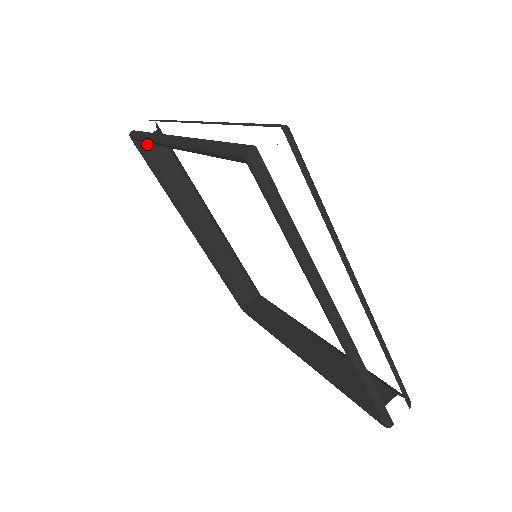
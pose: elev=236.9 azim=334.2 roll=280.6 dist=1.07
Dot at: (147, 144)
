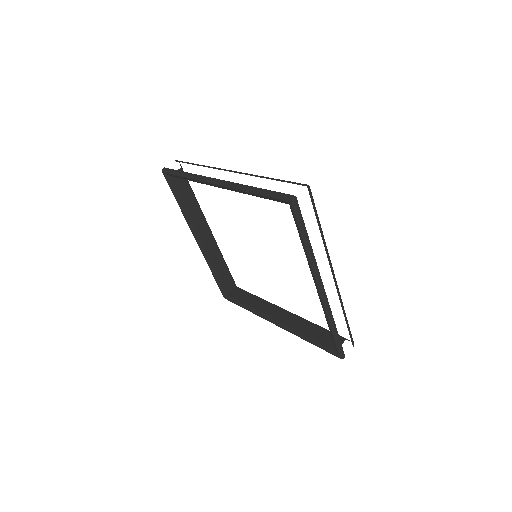
Dot at: (174, 177)
